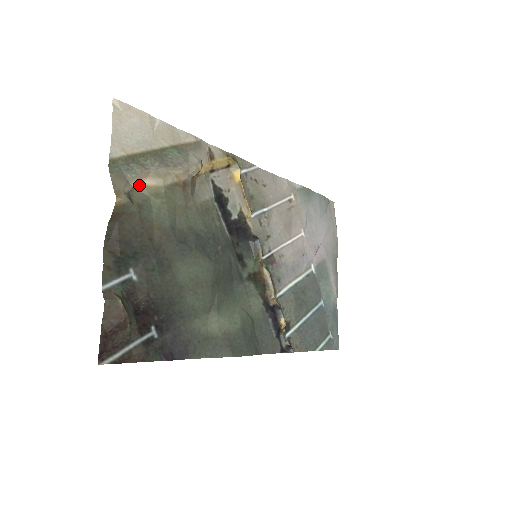
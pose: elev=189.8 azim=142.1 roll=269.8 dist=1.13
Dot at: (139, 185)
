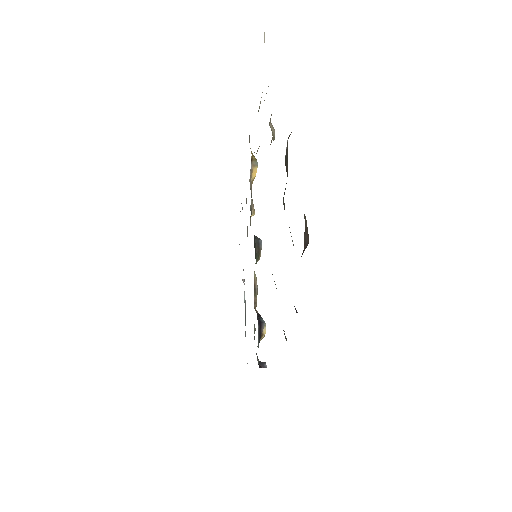
Dot at: (270, 123)
